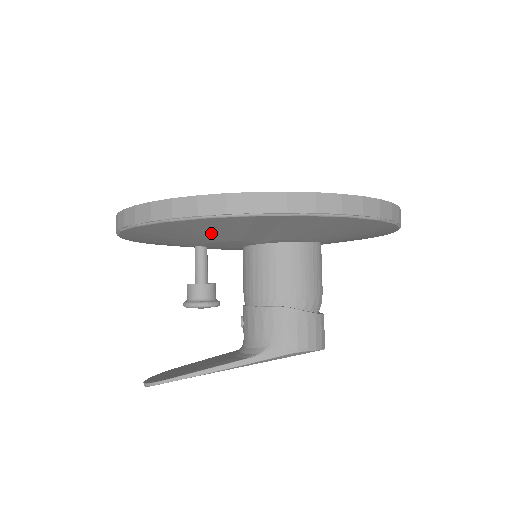
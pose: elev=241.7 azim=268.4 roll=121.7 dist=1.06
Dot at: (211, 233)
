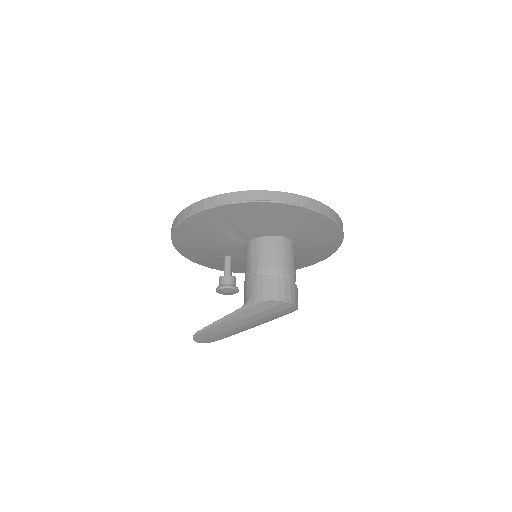
Dot at: (206, 234)
